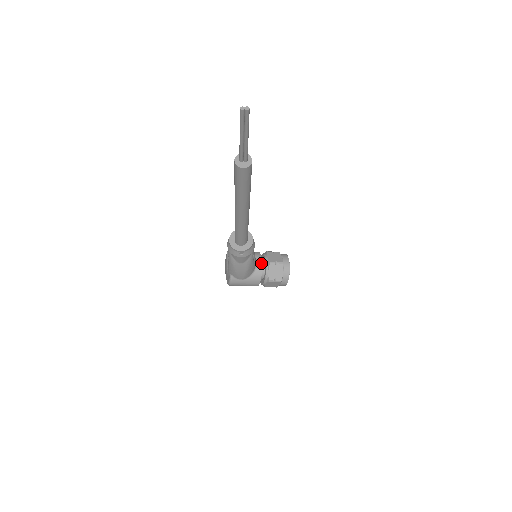
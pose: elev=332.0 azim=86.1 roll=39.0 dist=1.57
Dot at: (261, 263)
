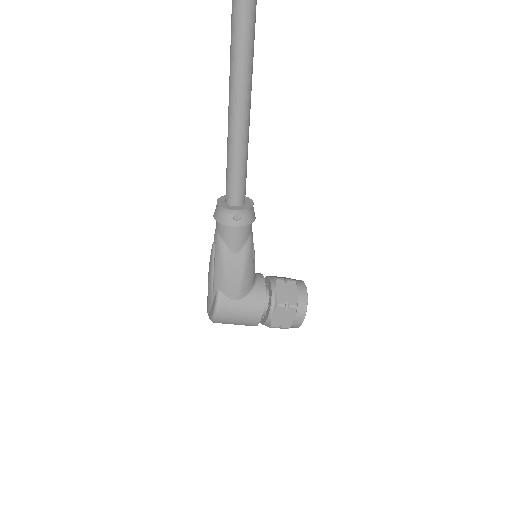
Dot at: (263, 278)
